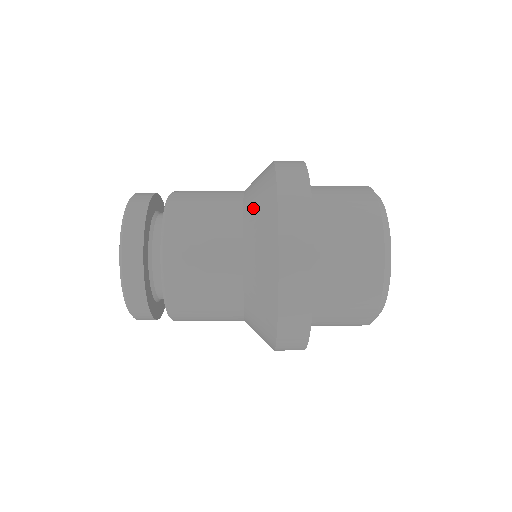
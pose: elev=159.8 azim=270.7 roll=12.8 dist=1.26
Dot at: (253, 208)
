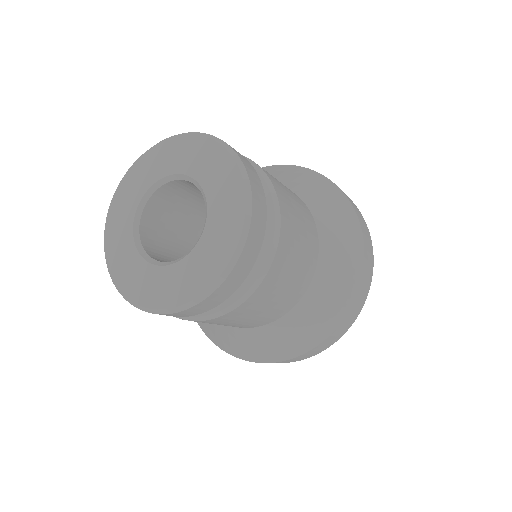
Dot at: (328, 217)
